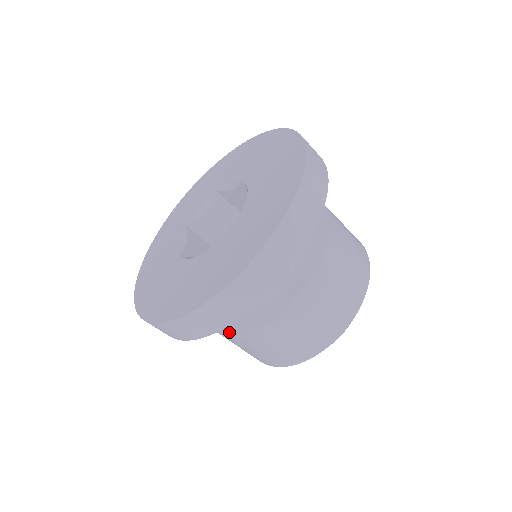
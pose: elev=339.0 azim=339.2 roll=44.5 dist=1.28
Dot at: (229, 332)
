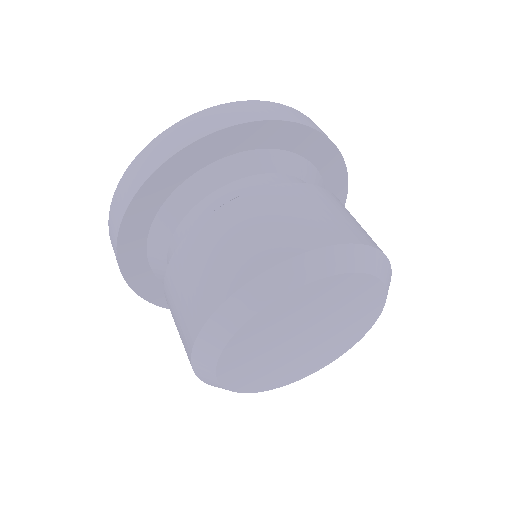
Dot at: occluded
